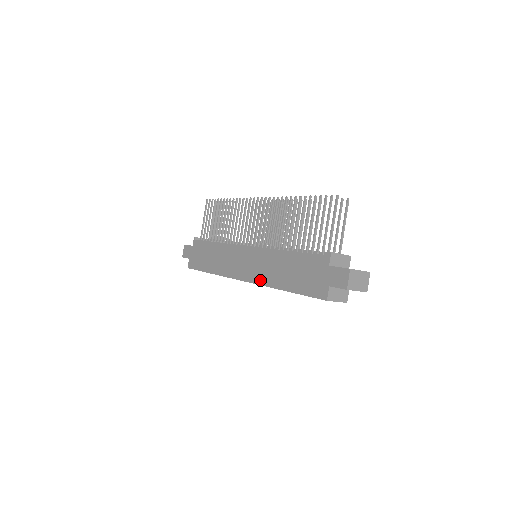
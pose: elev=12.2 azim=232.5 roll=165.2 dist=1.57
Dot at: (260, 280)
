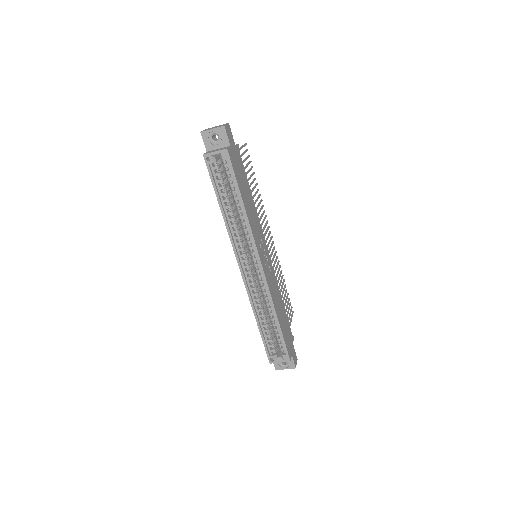
Dot at: (232, 241)
